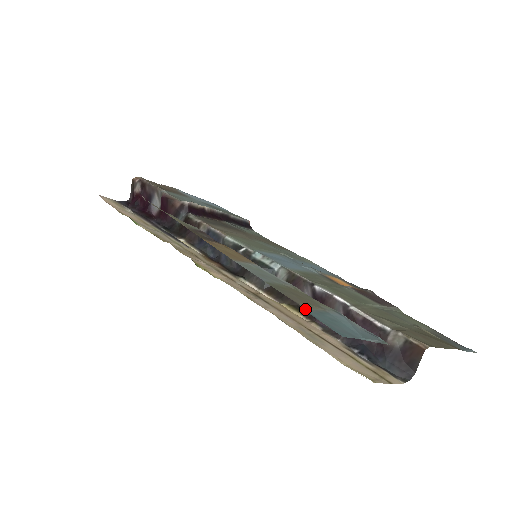
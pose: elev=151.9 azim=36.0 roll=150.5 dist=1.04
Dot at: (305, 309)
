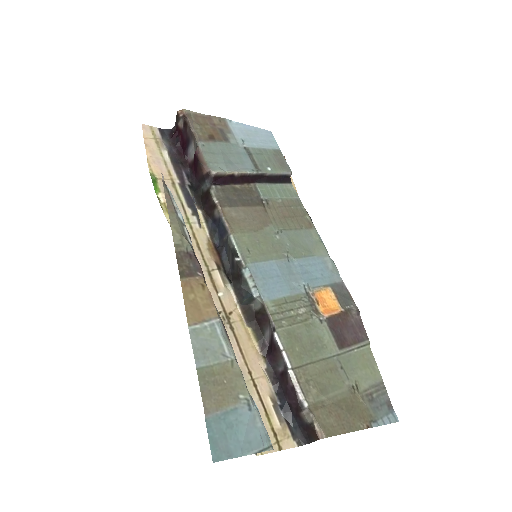
Dot at: (208, 416)
